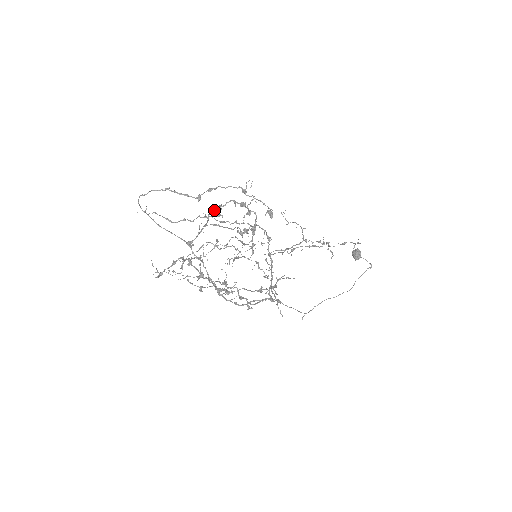
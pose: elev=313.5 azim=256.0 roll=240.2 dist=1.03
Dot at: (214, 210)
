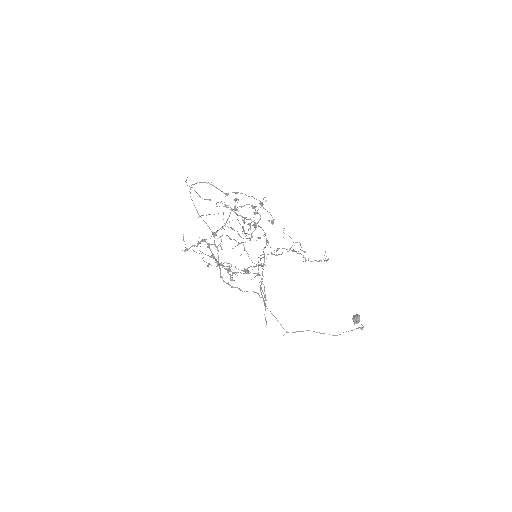
Dot at: occluded
